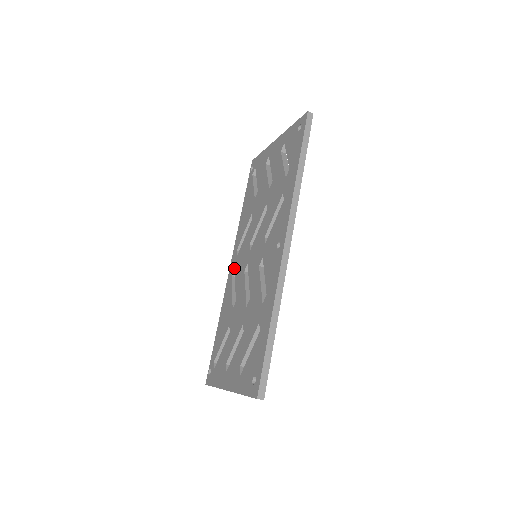
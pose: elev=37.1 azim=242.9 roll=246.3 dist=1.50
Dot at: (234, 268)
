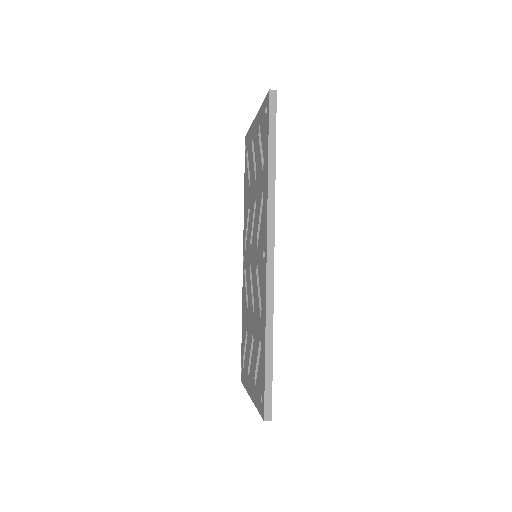
Dot at: (245, 264)
